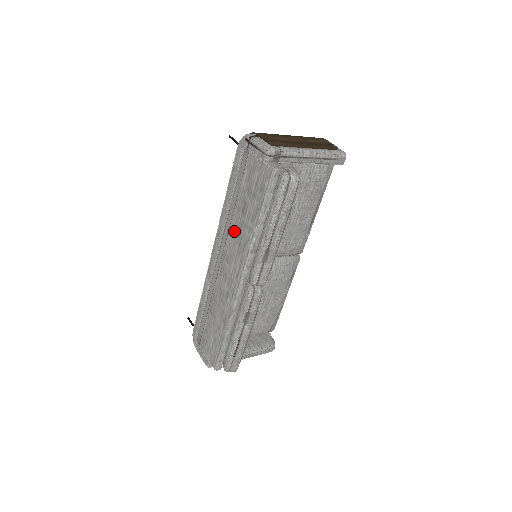
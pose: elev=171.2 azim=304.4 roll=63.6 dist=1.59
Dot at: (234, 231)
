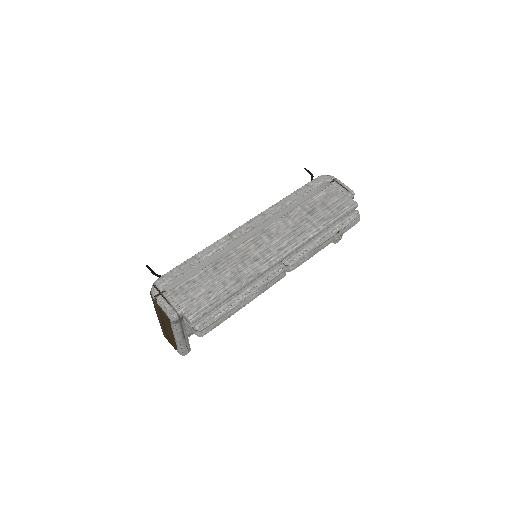
Dot at: (290, 220)
